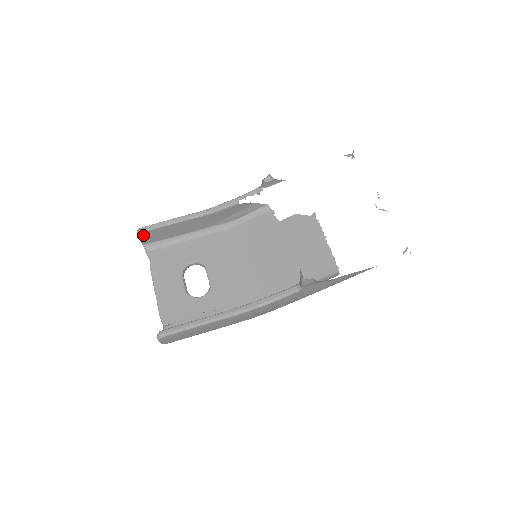
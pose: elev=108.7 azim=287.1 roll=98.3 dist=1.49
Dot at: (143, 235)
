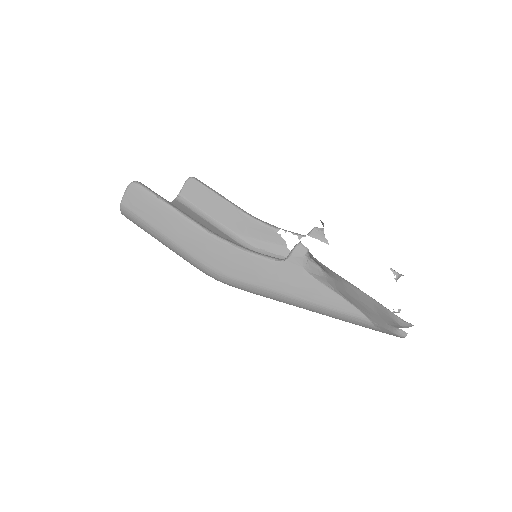
Dot at: (191, 183)
